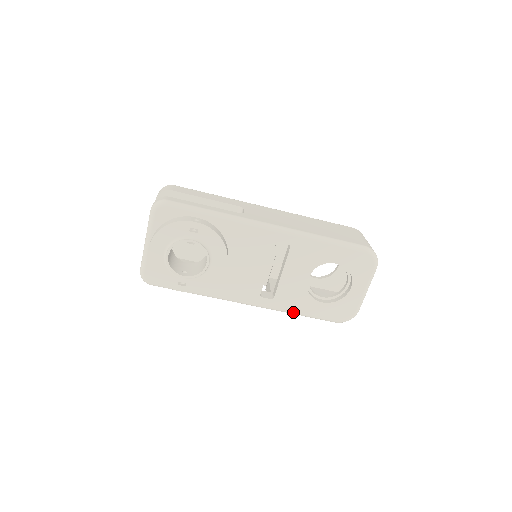
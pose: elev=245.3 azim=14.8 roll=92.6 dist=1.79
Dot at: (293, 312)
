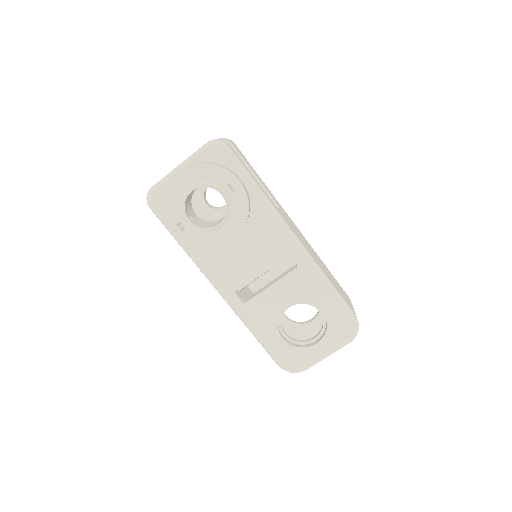
Dot at: (251, 328)
